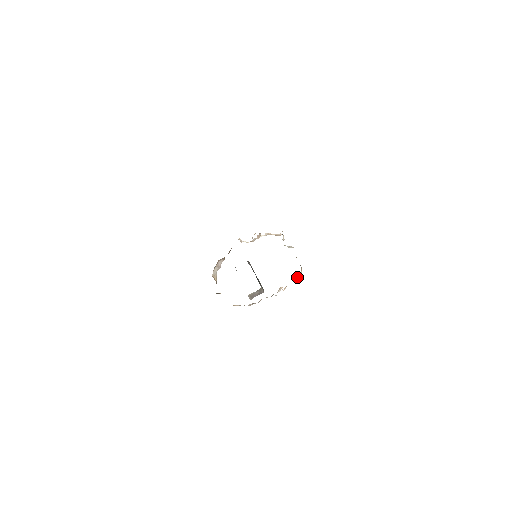
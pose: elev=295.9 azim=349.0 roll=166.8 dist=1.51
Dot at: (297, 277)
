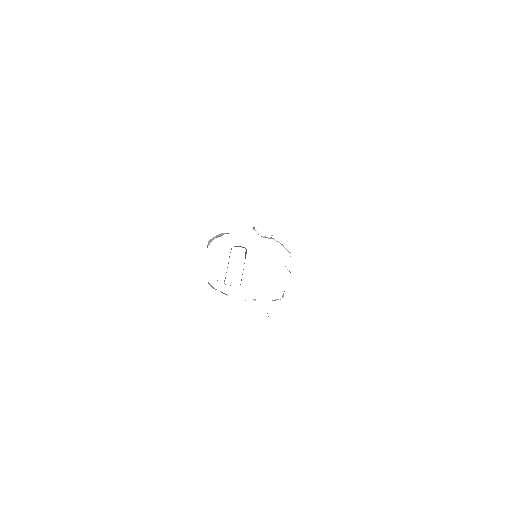
Dot at: (274, 300)
